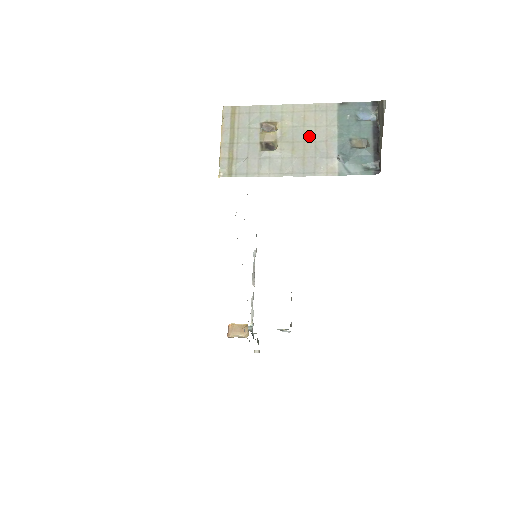
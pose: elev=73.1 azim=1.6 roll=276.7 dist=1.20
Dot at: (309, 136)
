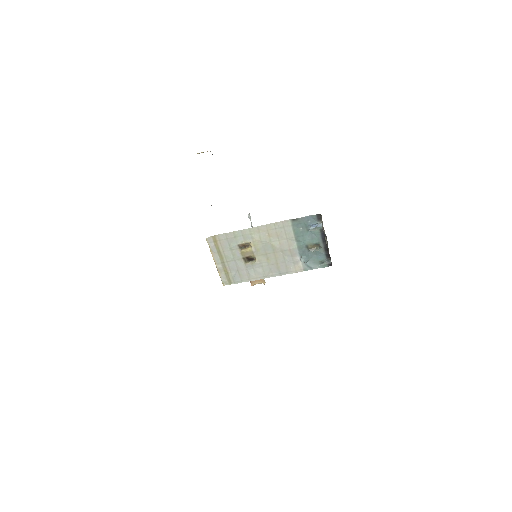
Dot at: (276, 248)
